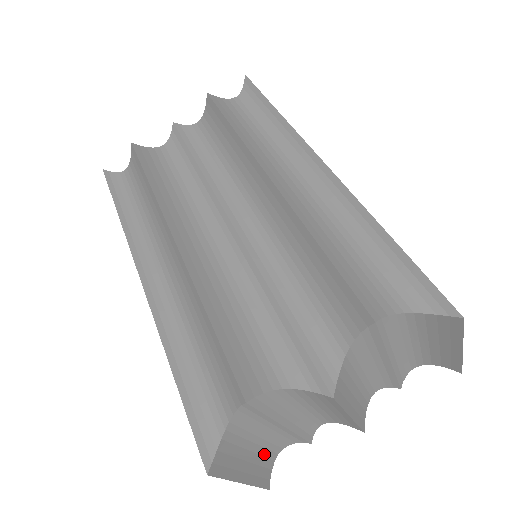
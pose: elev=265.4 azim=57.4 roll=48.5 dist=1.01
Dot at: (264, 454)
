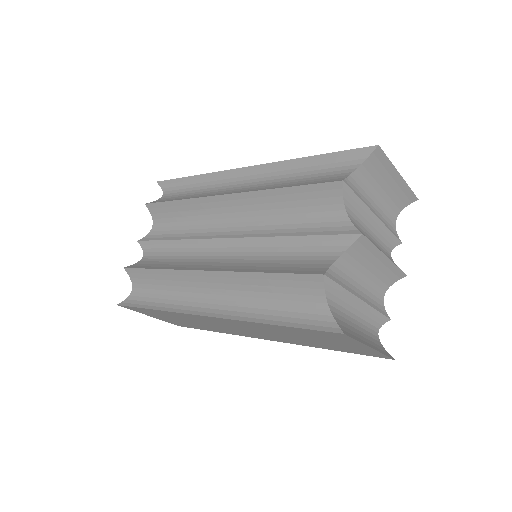
Dot at: (369, 335)
